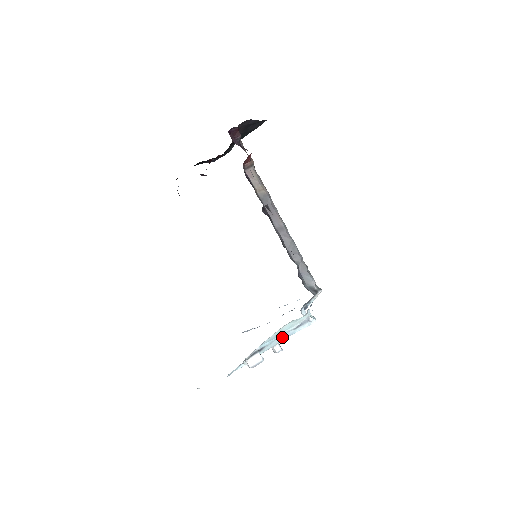
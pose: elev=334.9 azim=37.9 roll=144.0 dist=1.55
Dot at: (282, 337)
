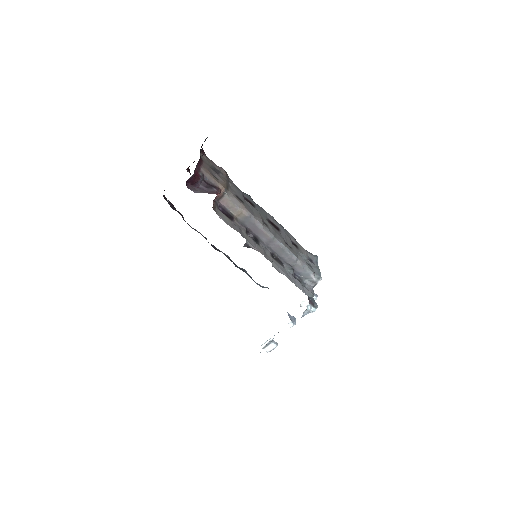
Dot at: occluded
